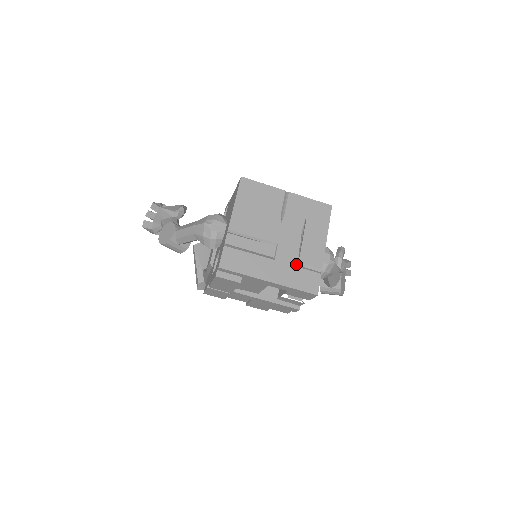
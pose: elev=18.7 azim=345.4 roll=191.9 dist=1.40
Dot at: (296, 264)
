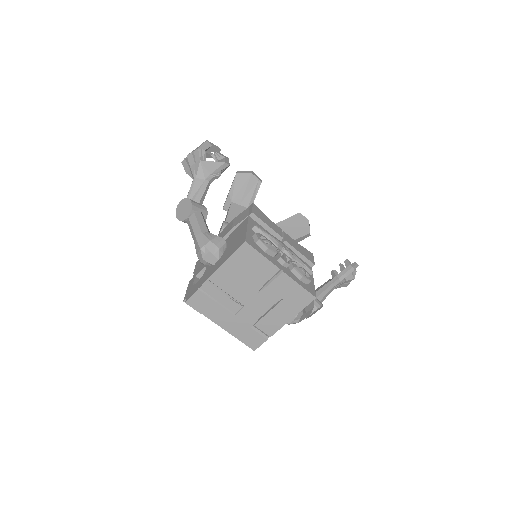
Dot at: (251, 325)
